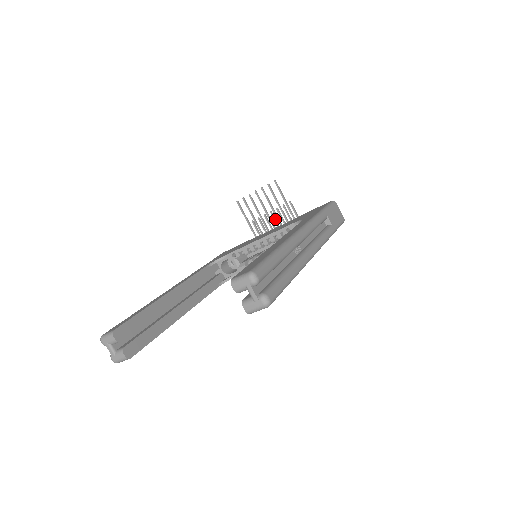
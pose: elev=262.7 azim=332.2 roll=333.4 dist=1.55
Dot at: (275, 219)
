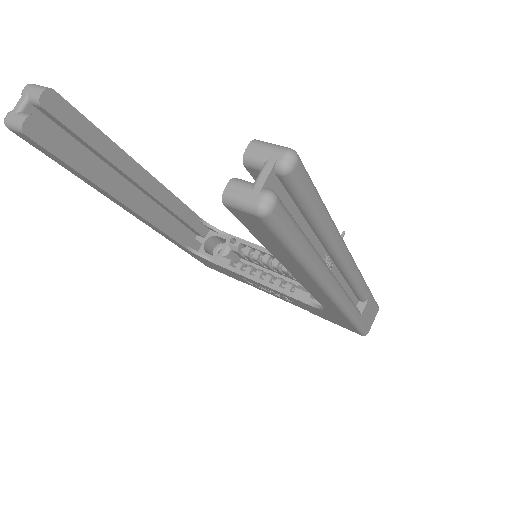
Dot at: occluded
